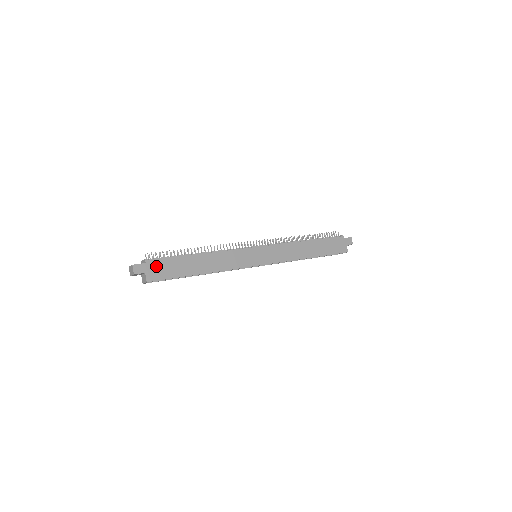
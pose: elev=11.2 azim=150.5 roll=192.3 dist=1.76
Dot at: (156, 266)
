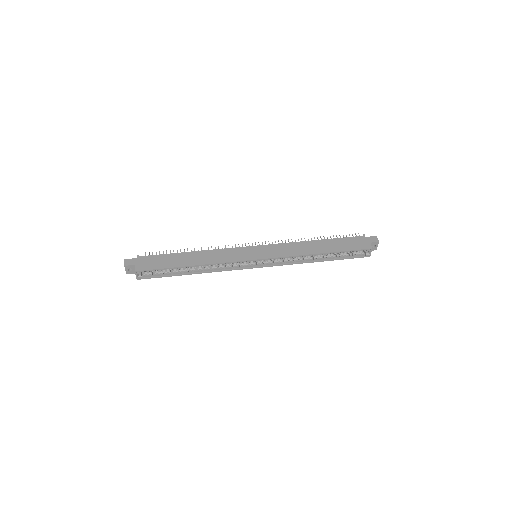
Dot at: (146, 260)
